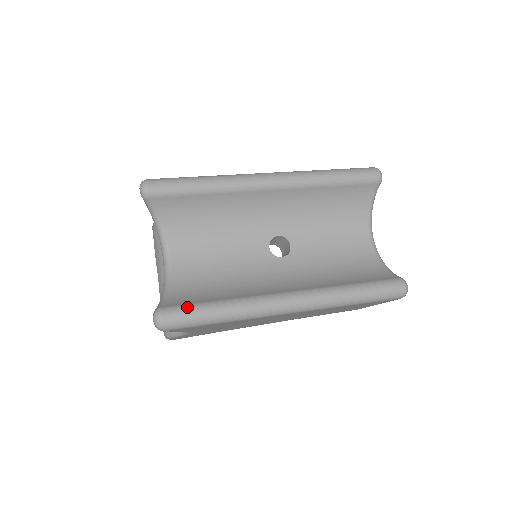
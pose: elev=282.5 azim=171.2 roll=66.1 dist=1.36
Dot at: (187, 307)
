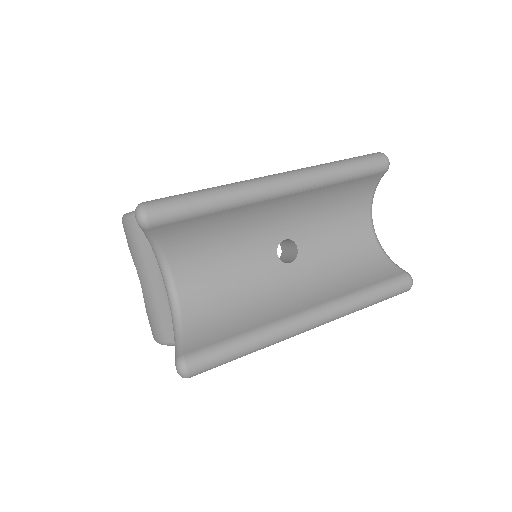
Dot at: (212, 350)
